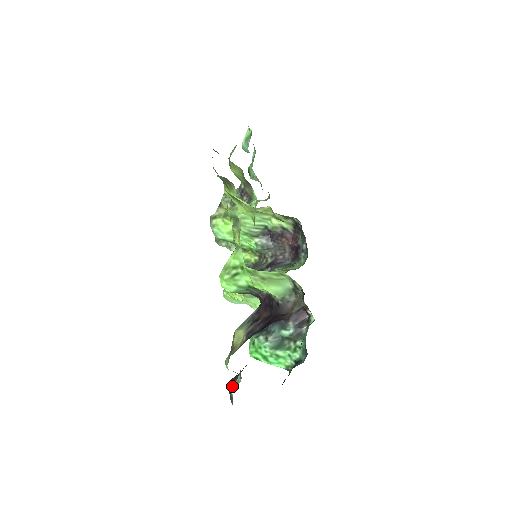
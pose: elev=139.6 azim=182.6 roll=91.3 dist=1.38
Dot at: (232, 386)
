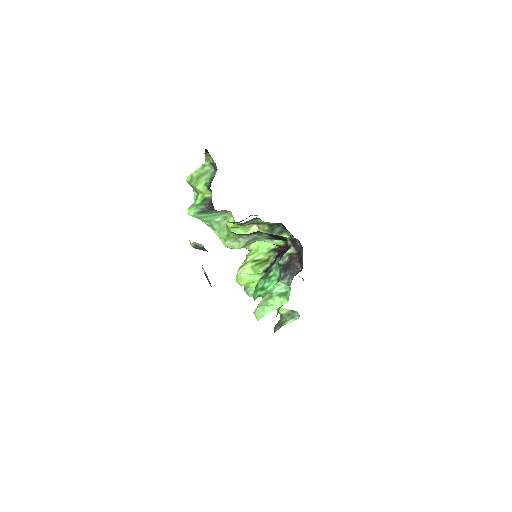
Dot at: occluded
